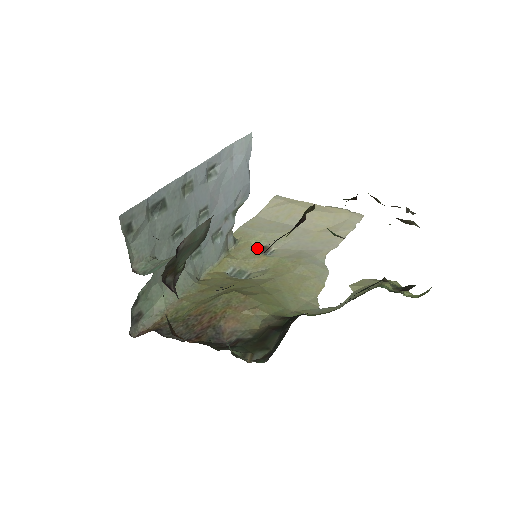
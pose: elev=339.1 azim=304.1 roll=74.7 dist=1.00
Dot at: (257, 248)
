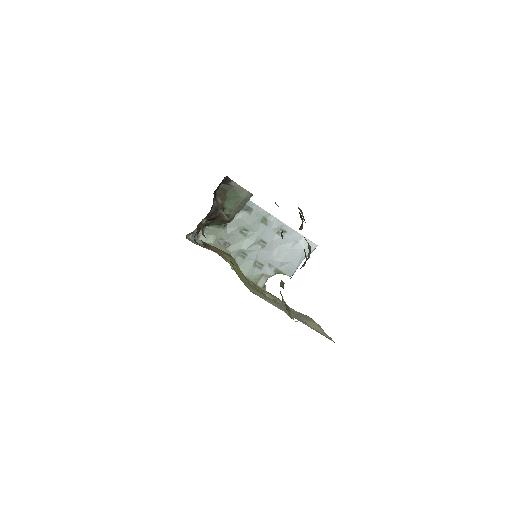
Dot at: occluded
